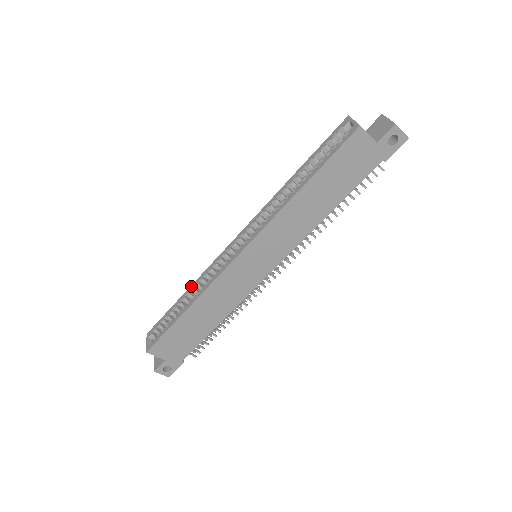
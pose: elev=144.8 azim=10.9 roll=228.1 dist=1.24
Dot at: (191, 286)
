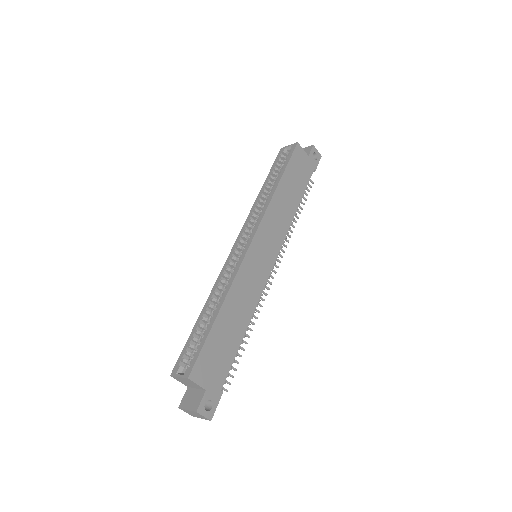
Dot at: (207, 301)
